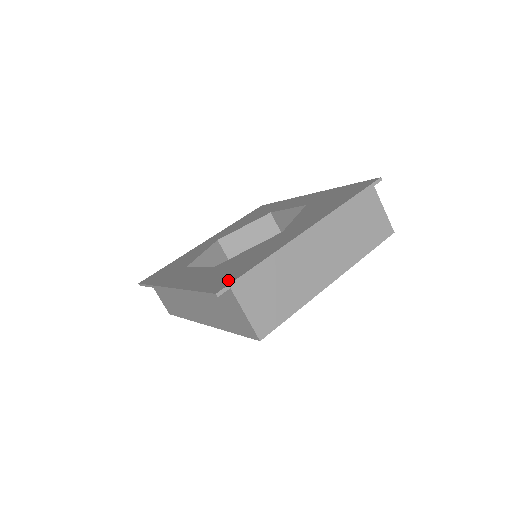
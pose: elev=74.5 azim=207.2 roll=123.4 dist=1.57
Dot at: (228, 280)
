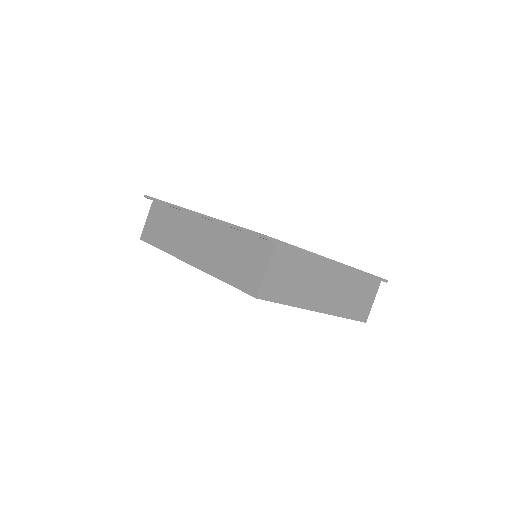
Dot at: occluded
